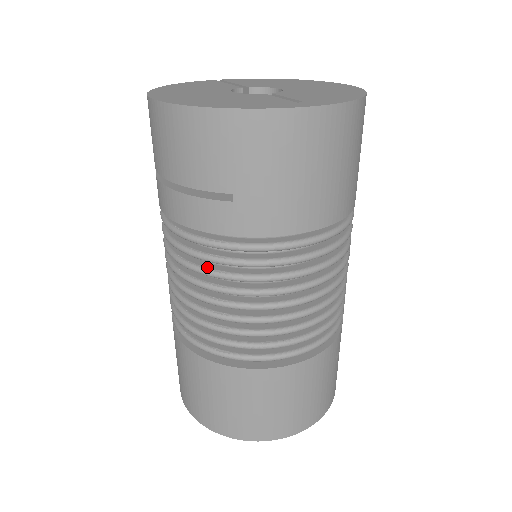
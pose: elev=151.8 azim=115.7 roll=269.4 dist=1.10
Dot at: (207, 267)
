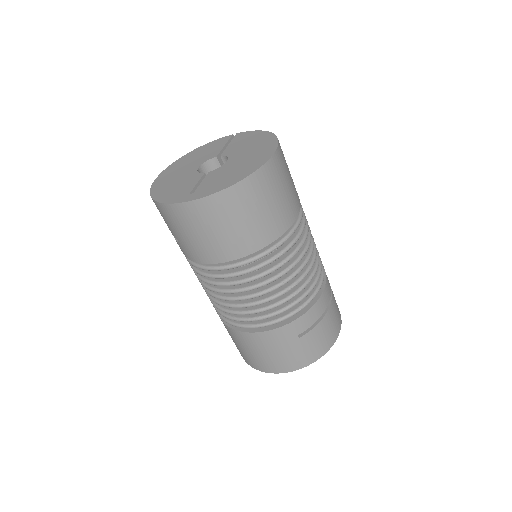
Dot at: occluded
